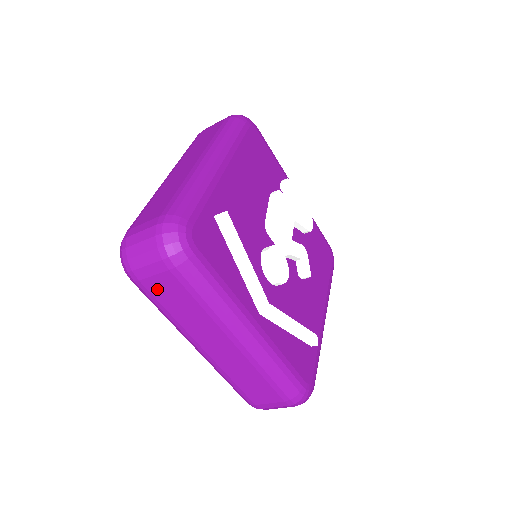
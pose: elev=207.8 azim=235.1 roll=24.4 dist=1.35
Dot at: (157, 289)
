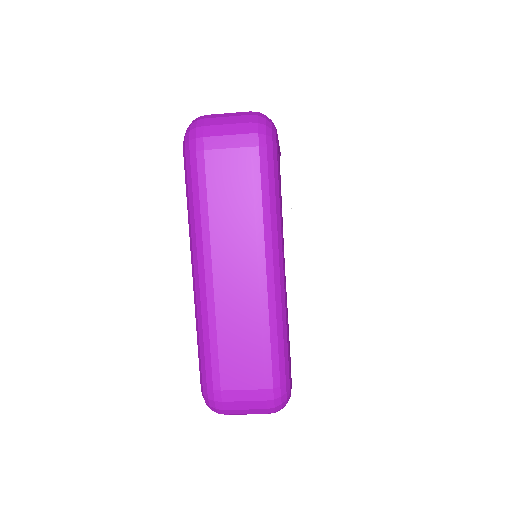
Dot at: (217, 168)
